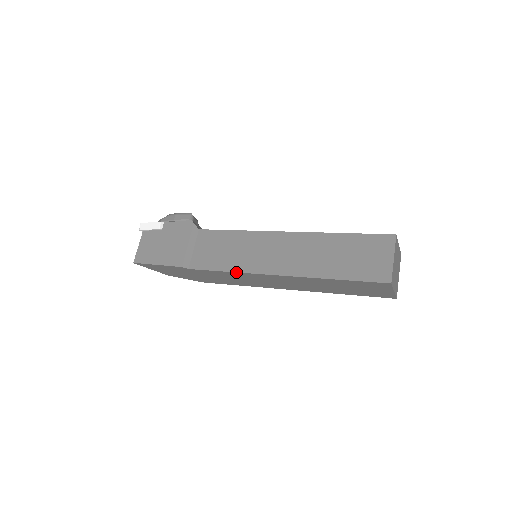
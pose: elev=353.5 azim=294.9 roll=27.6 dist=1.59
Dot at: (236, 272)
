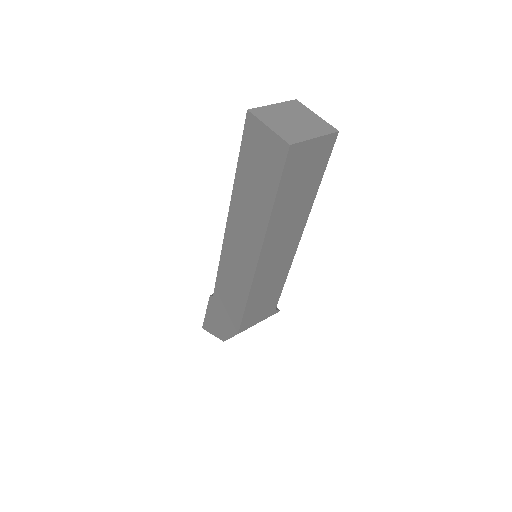
Dot at: (220, 258)
